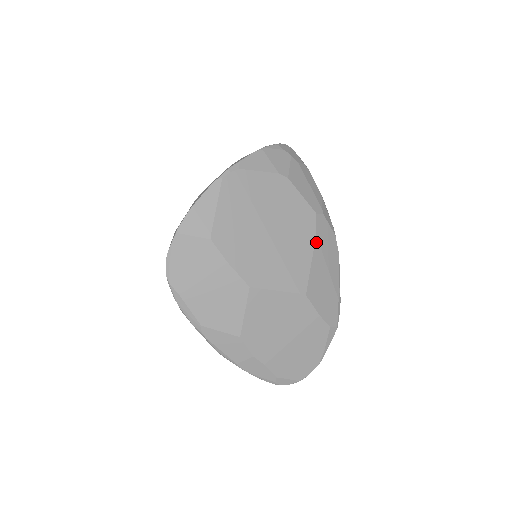
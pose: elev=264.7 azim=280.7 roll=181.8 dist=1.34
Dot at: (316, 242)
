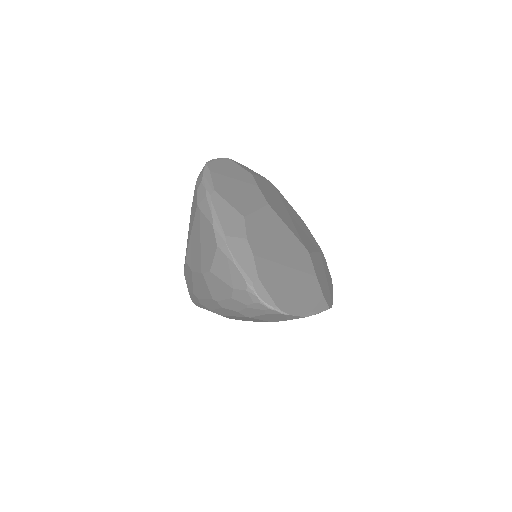
Dot at: (320, 254)
